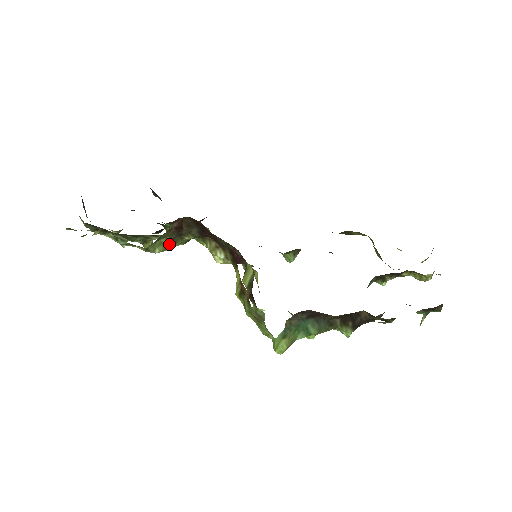
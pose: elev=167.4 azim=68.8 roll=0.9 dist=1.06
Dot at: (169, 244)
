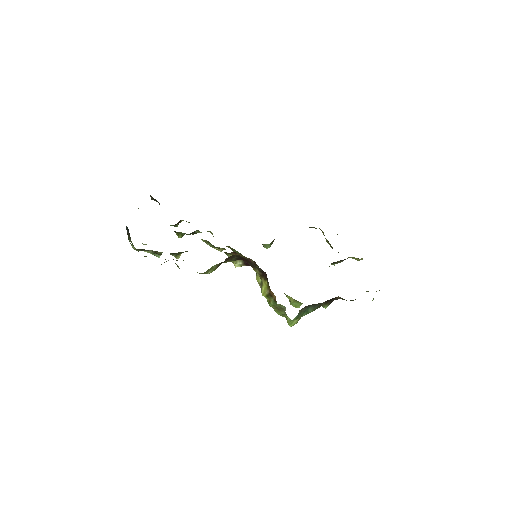
Dot at: occluded
